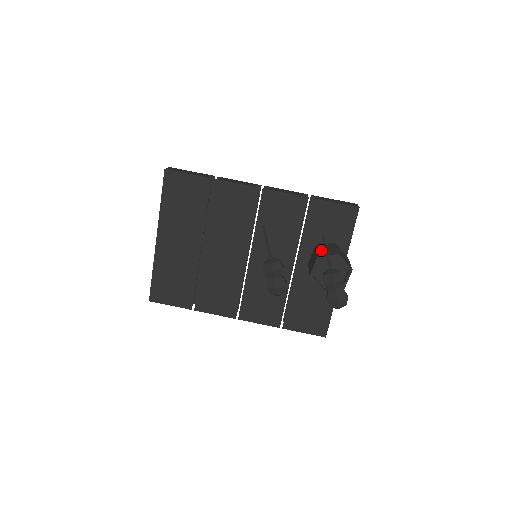
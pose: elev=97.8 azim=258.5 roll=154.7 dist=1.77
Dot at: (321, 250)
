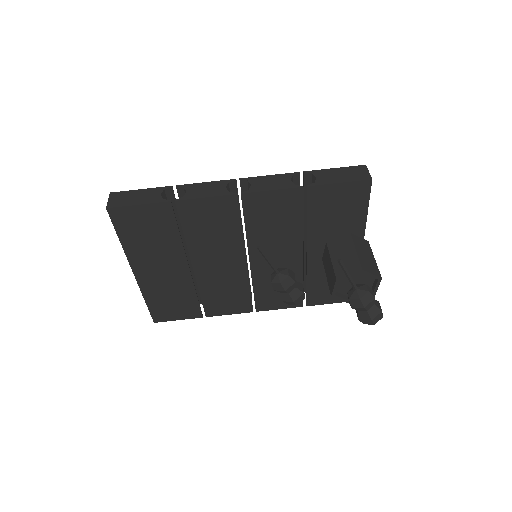
Dot at: (337, 257)
